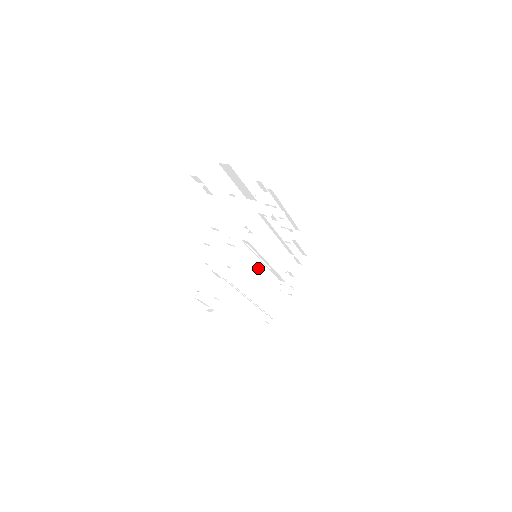
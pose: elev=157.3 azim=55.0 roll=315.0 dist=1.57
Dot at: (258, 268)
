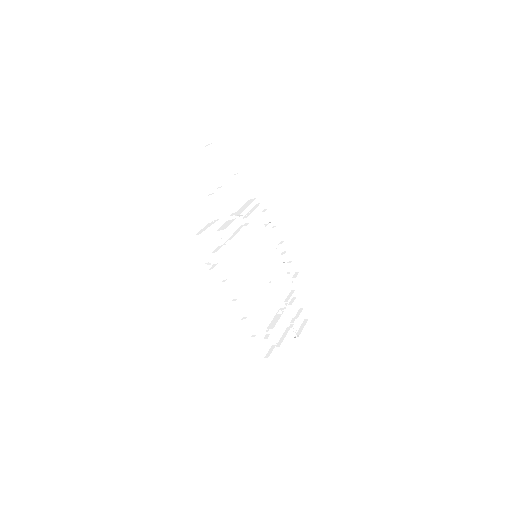
Dot at: (258, 274)
